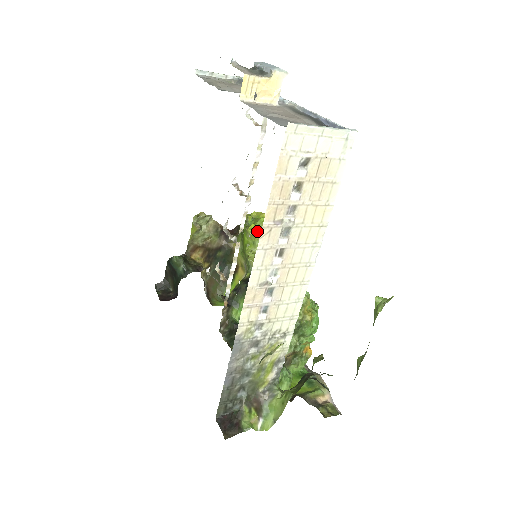
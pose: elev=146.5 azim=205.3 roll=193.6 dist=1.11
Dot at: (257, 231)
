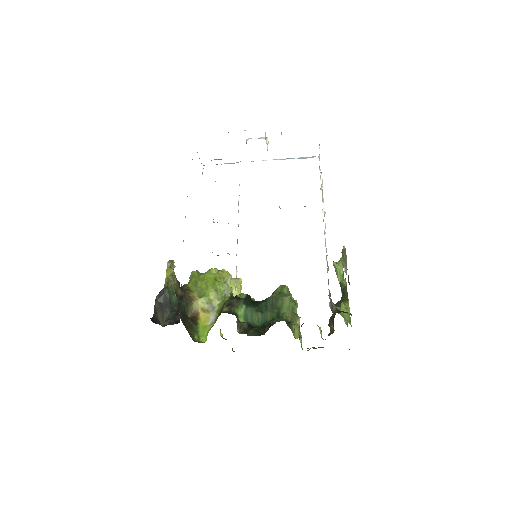
Dot at: (219, 270)
